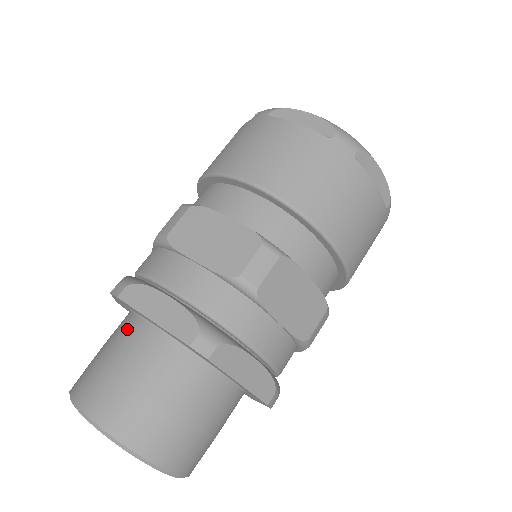
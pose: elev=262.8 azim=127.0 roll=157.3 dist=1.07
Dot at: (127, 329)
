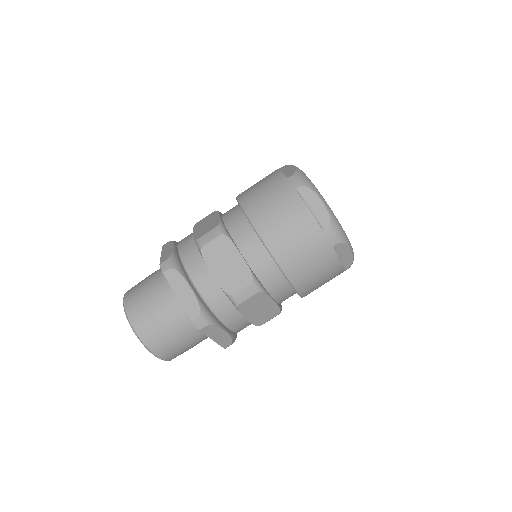
Dot at: occluded
